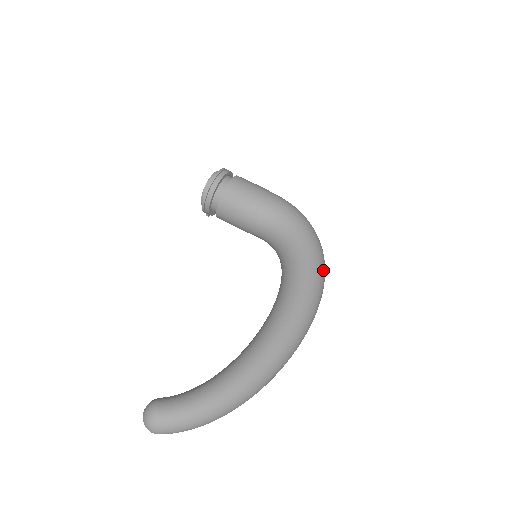
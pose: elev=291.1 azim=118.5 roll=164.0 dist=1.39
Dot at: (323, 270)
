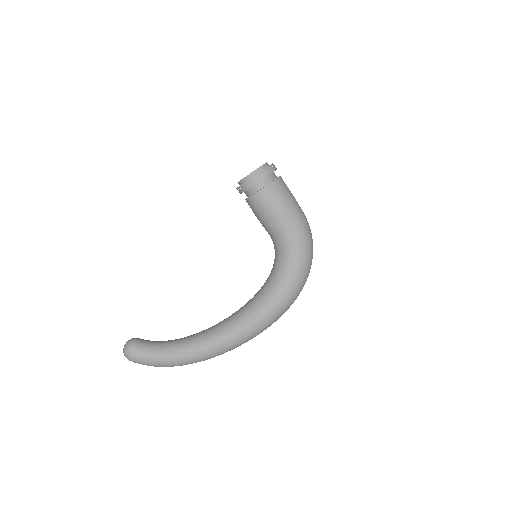
Dot at: (297, 296)
